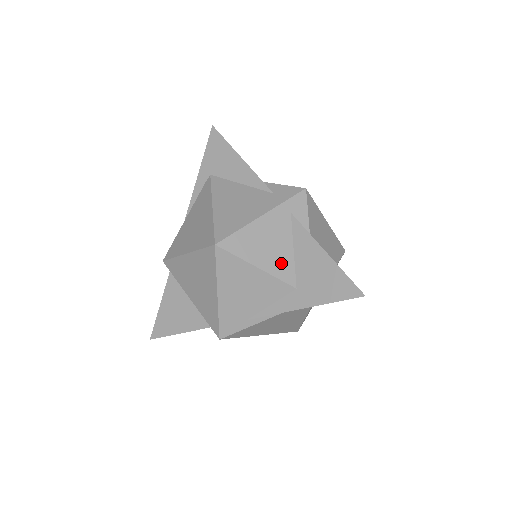
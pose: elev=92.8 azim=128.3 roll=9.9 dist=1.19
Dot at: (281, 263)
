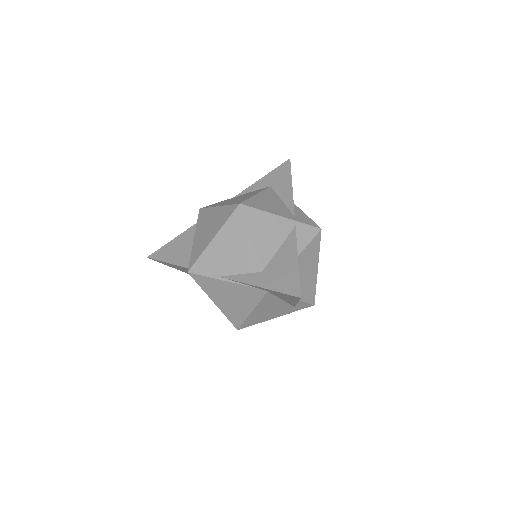
Dot at: occluded
